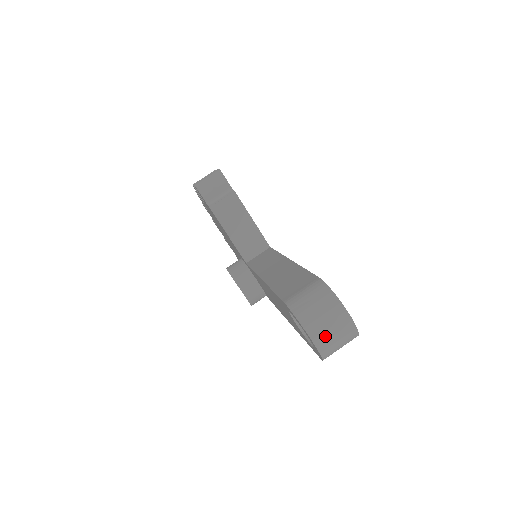
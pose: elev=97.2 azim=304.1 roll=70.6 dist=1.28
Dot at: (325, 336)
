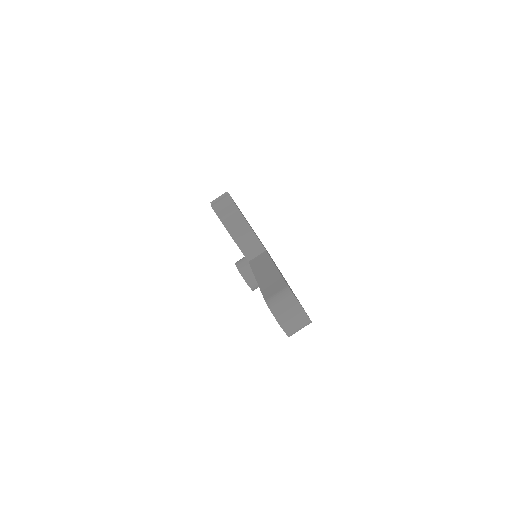
Dot at: (289, 323)
